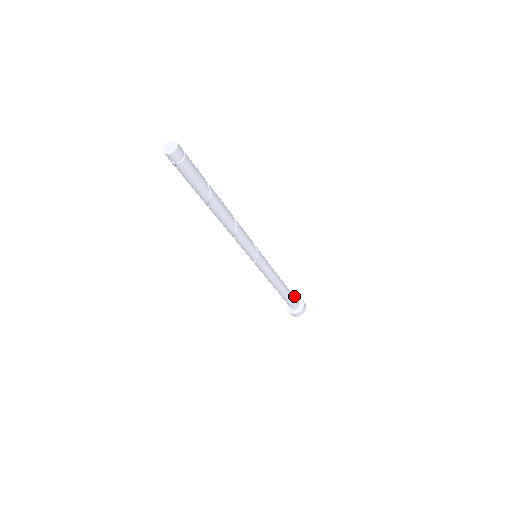
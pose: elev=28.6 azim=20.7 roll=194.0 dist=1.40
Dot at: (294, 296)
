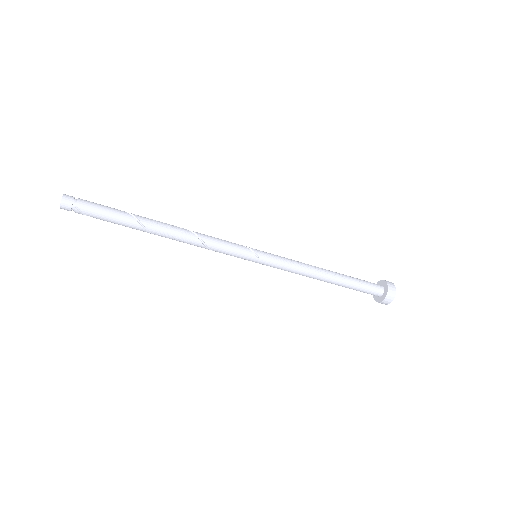
Dot at: occluded
